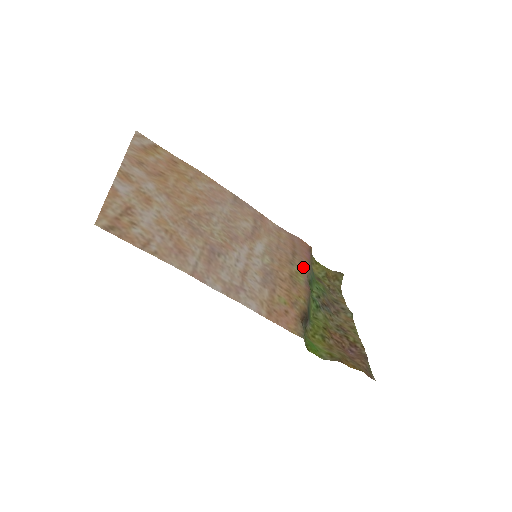
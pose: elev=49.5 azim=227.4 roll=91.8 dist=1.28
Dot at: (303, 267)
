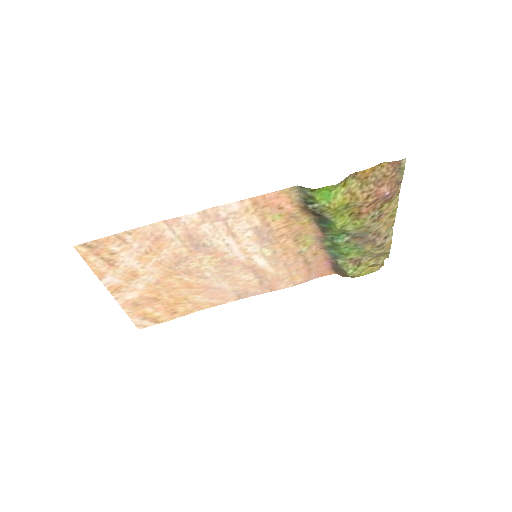
Dot at: (316, 251)
